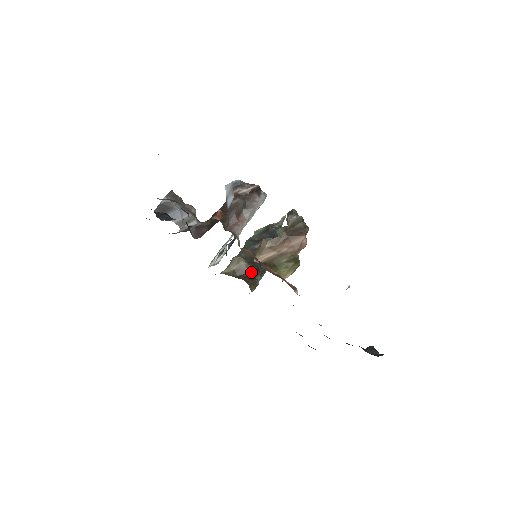
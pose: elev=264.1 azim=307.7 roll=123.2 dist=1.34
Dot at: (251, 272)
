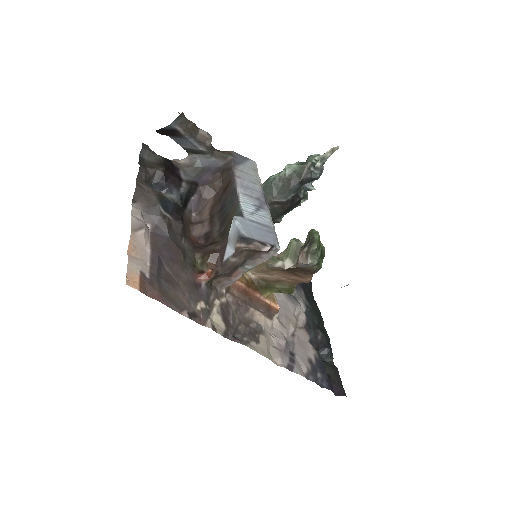
Dot at: occluded
